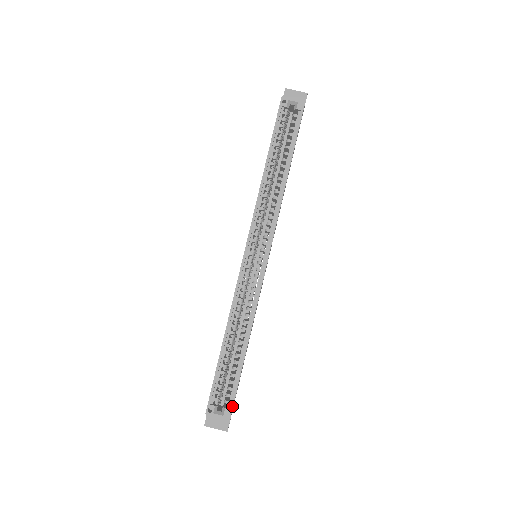
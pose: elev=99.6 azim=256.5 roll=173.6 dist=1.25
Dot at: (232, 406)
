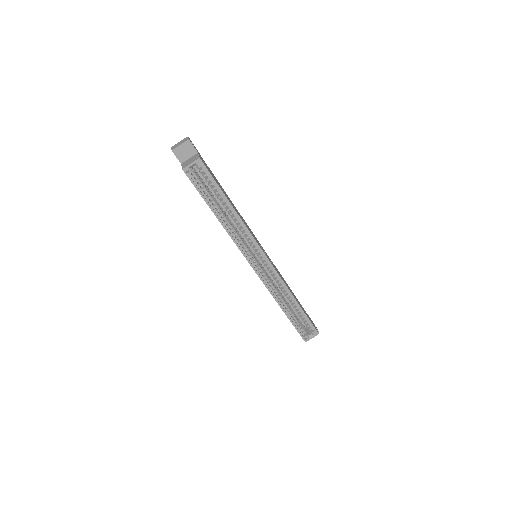
Dot at: (314, 329)
